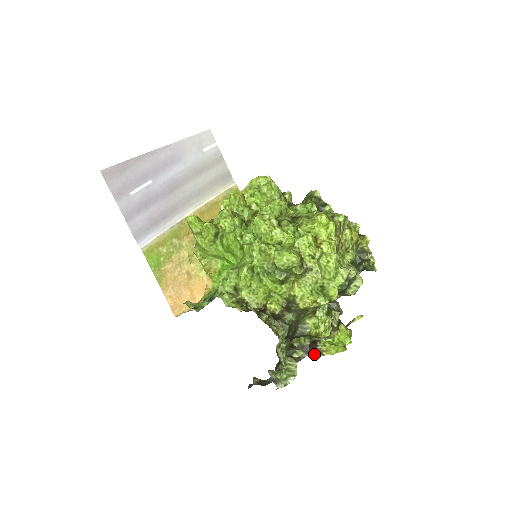
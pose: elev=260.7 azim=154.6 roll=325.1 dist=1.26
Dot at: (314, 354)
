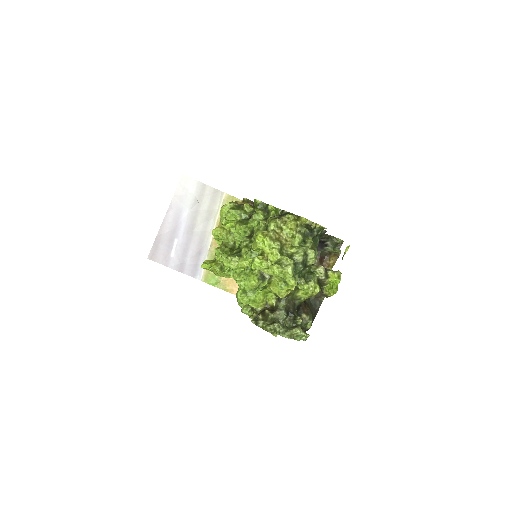
Dot at: occluded
